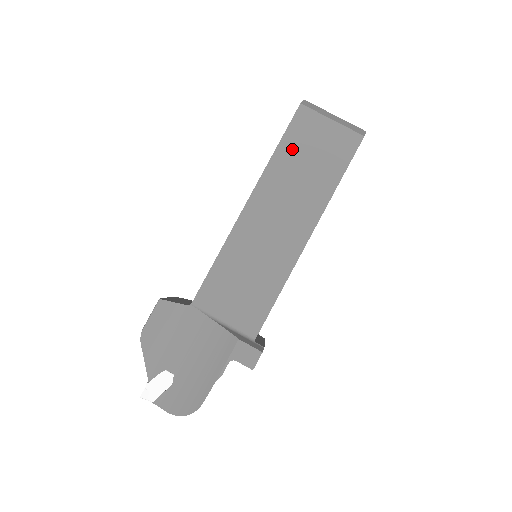
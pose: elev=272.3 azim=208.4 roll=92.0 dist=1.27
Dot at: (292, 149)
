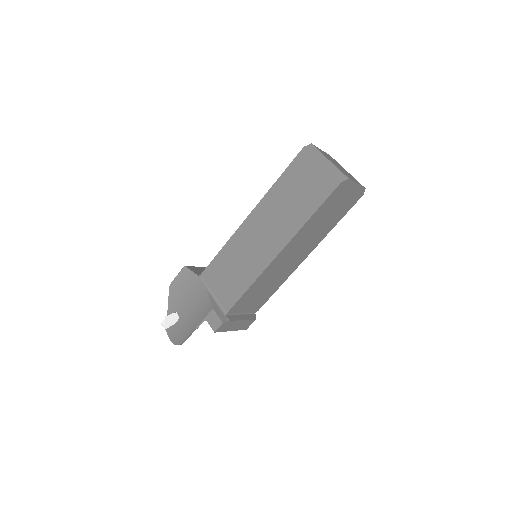
Dot at: (288, 182)
